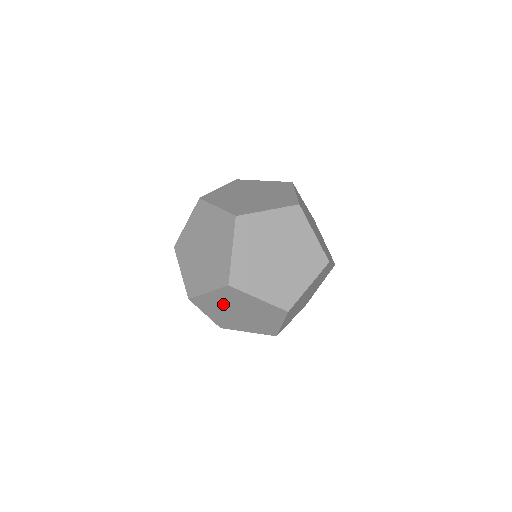
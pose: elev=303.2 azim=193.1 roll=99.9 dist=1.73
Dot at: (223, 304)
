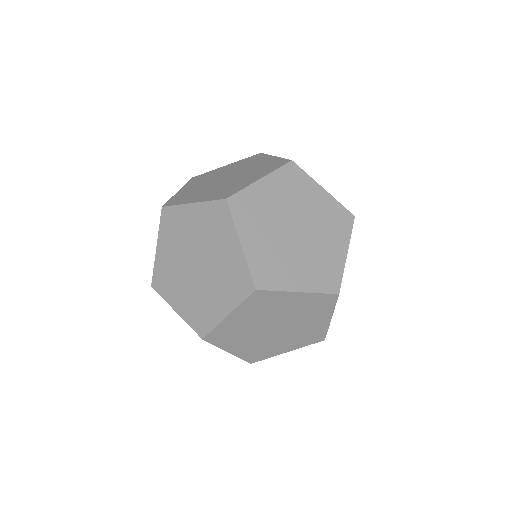
Dot at: occluded
